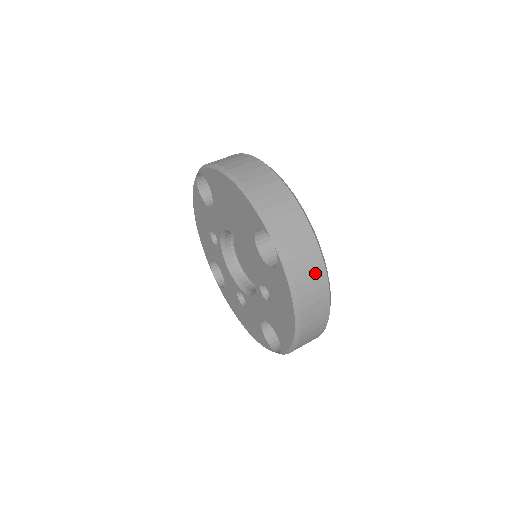
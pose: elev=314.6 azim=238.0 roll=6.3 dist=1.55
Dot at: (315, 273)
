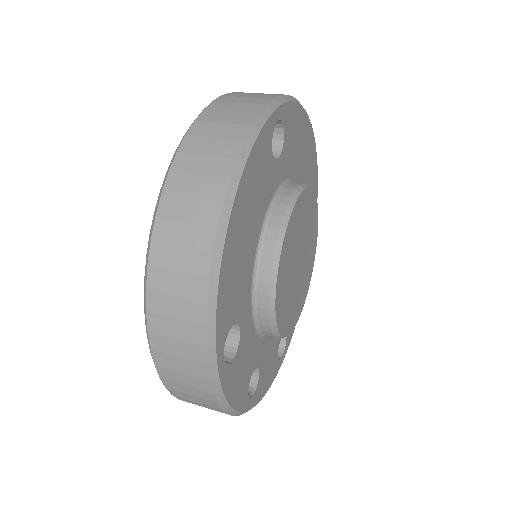
Dot at: (204, 402)
